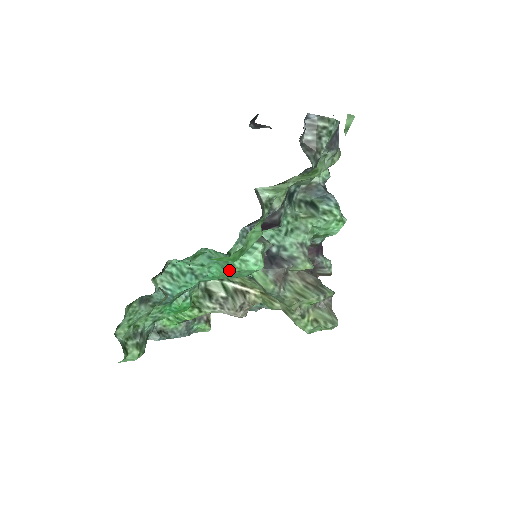
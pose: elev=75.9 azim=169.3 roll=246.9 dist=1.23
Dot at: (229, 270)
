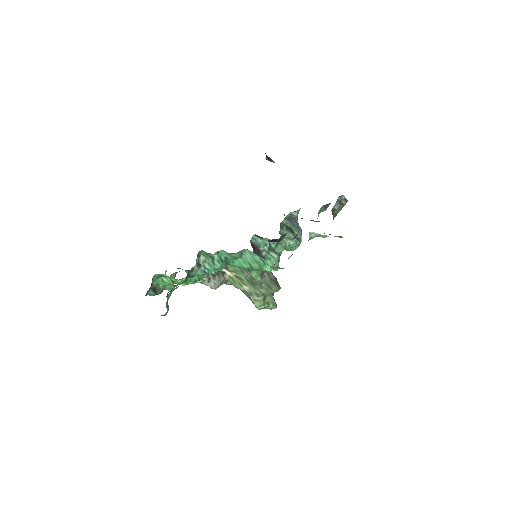
Dot at: (253, 267)
